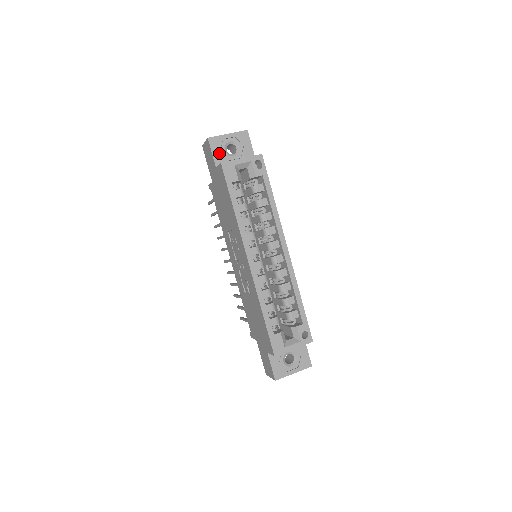
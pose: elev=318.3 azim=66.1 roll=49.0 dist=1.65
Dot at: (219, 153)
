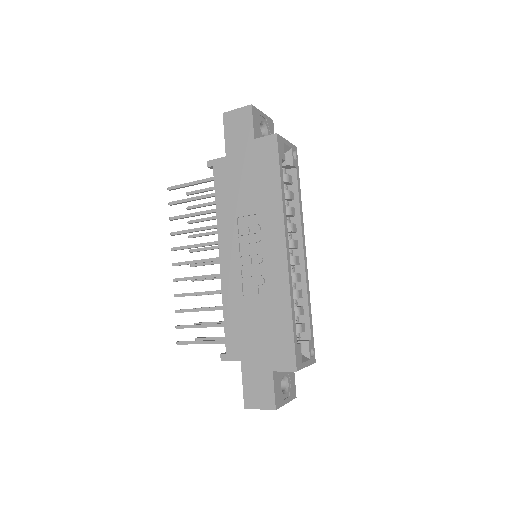
Dot at: (257, 126)
